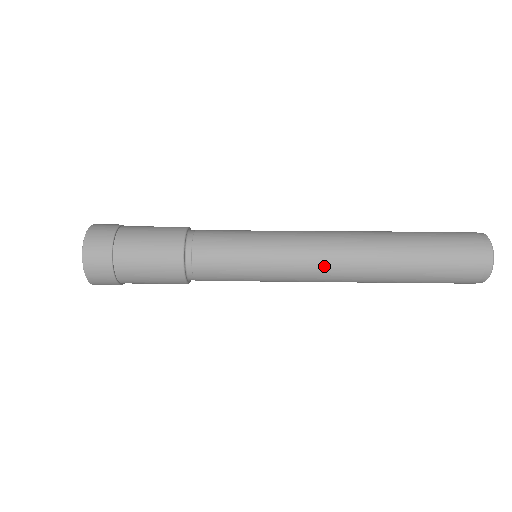
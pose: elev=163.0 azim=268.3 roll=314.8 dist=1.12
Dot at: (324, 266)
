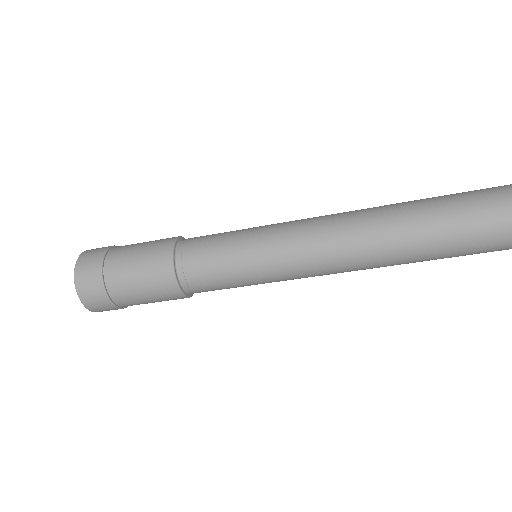
Dot at: (326, 239)
